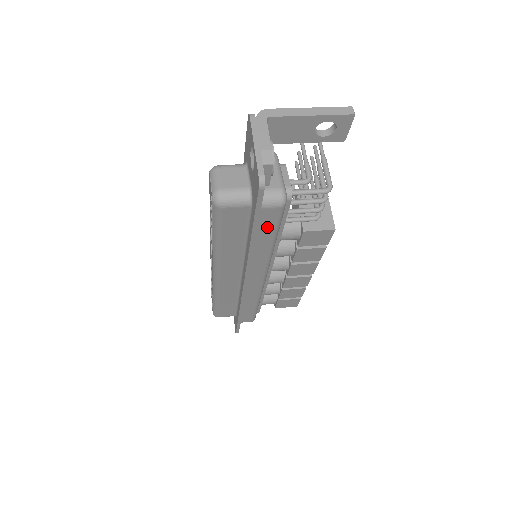
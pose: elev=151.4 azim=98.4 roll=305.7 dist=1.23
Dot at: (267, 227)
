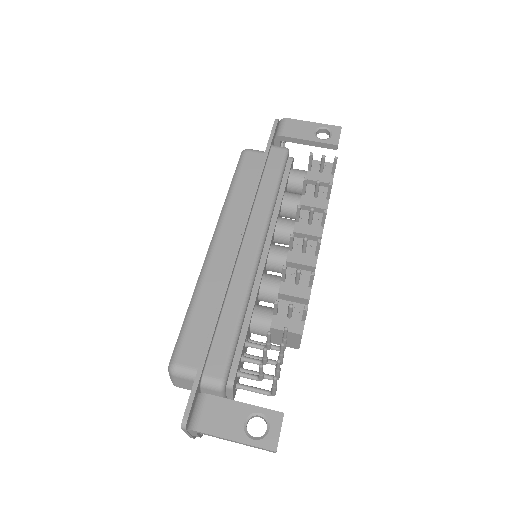
Dot at: occluded
